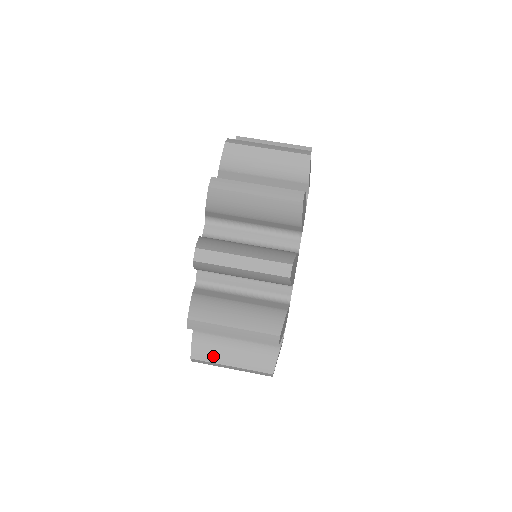
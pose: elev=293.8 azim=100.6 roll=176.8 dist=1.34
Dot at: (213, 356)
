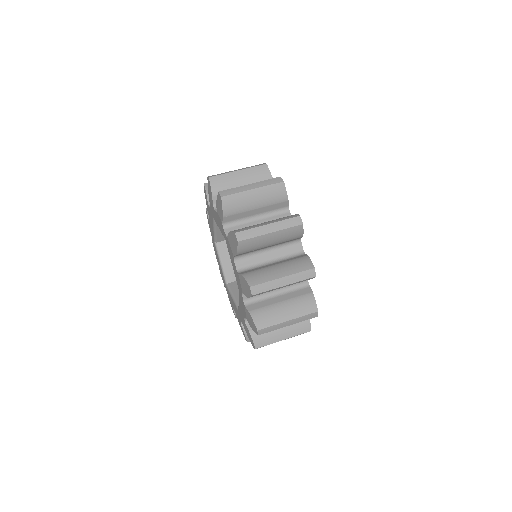
Dot at: (272, 320)
